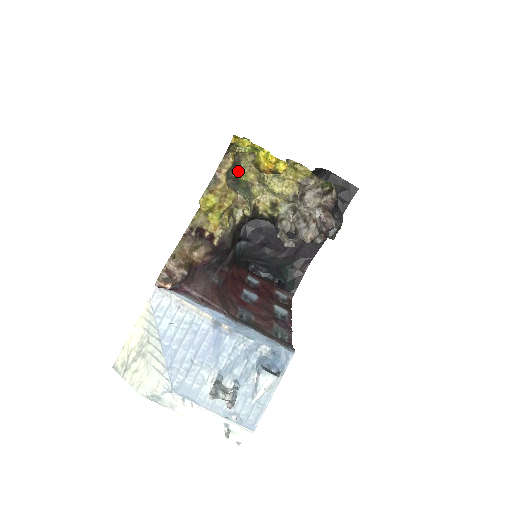
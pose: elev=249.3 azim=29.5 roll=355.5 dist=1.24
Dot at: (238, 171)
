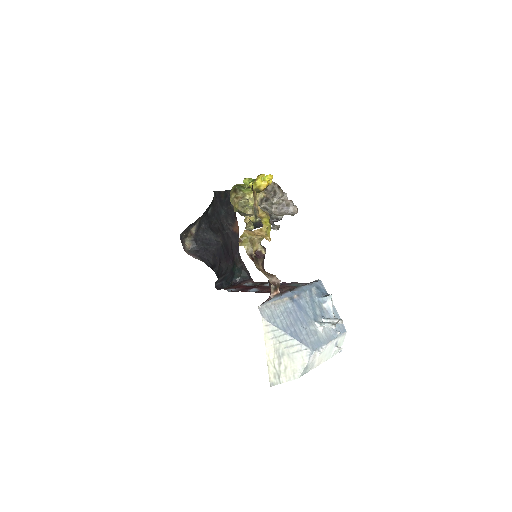
Dot at: (234, 207)
